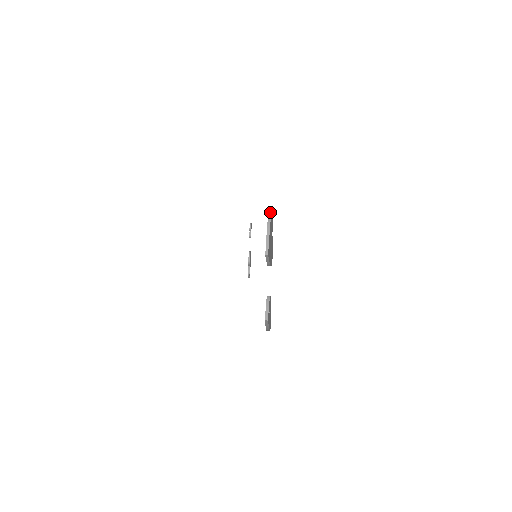
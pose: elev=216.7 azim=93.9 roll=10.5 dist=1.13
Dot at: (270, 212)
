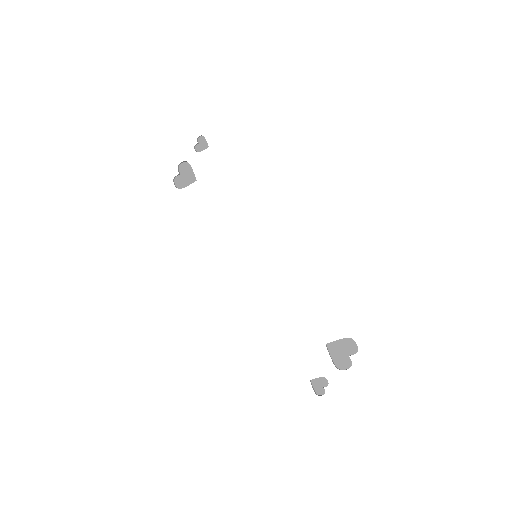
Dot at: occluded
